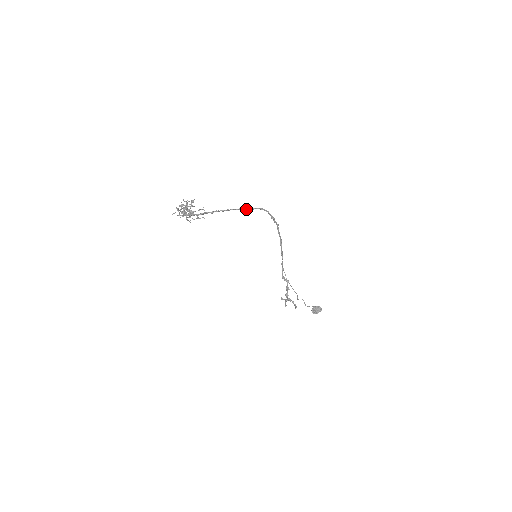
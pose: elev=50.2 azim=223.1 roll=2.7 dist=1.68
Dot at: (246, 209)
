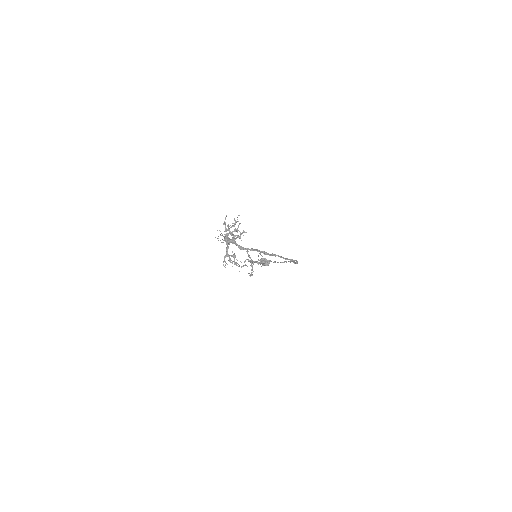
Dot at: (282, 257)
